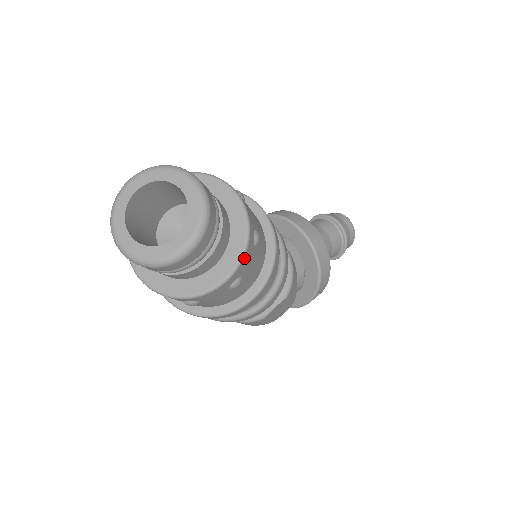
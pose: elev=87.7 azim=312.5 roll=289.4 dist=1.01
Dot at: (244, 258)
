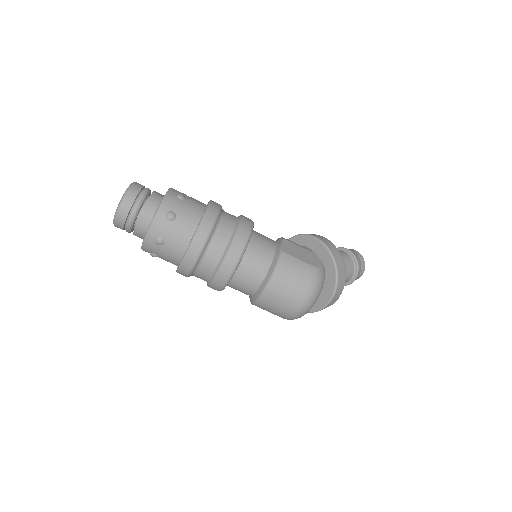
Dot at: (172, 189)
